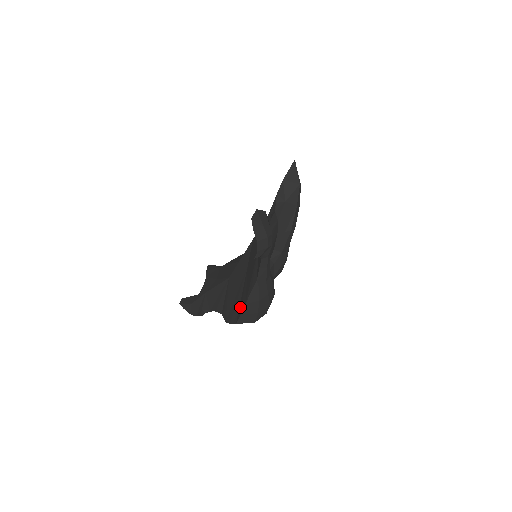
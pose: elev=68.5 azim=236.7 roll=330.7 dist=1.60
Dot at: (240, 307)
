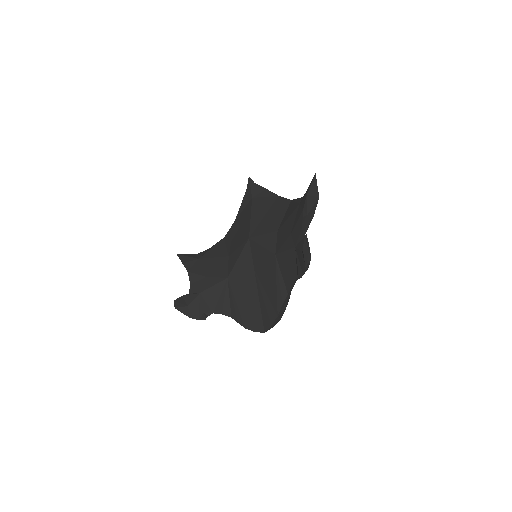
Dot at: (265, 316)
